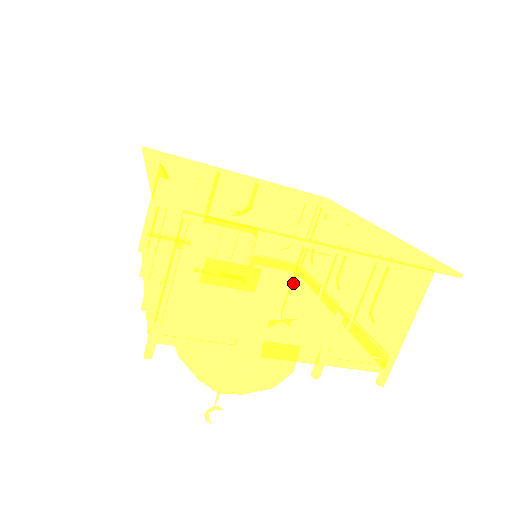
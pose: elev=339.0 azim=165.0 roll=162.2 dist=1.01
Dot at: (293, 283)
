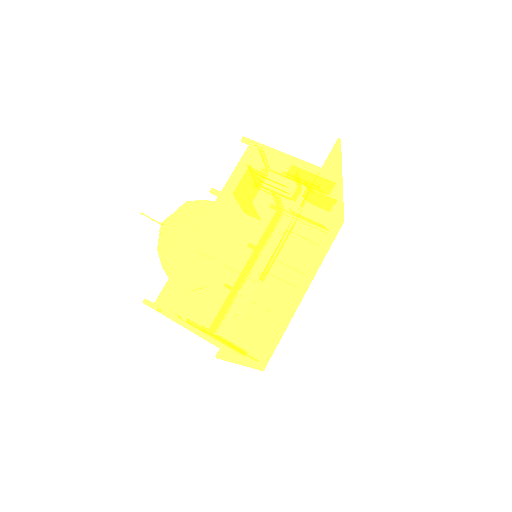
Dot at: occluded
